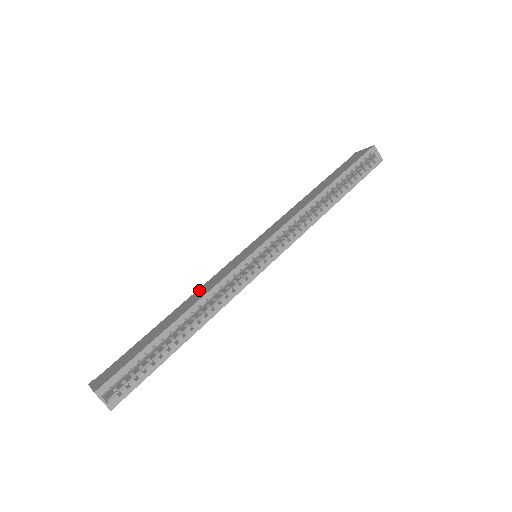
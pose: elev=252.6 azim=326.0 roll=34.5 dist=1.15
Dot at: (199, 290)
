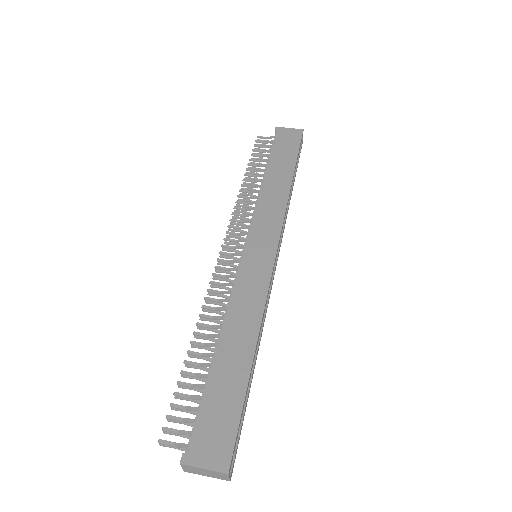
Dot at: (234, 308)
